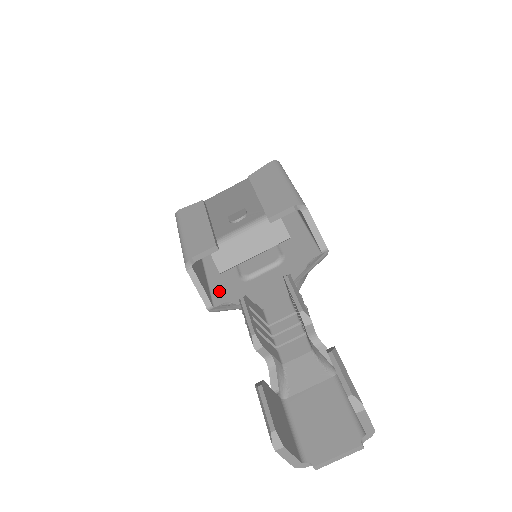
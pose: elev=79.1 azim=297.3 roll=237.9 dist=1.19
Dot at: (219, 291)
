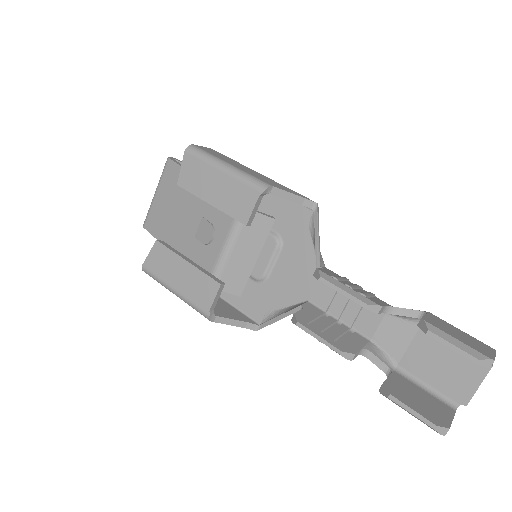
Dot at: (249, 306)
